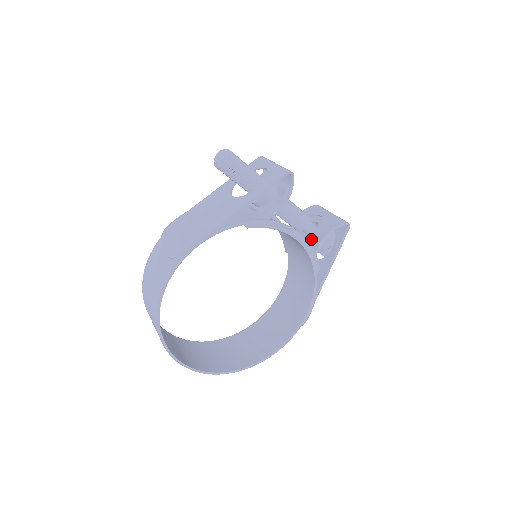
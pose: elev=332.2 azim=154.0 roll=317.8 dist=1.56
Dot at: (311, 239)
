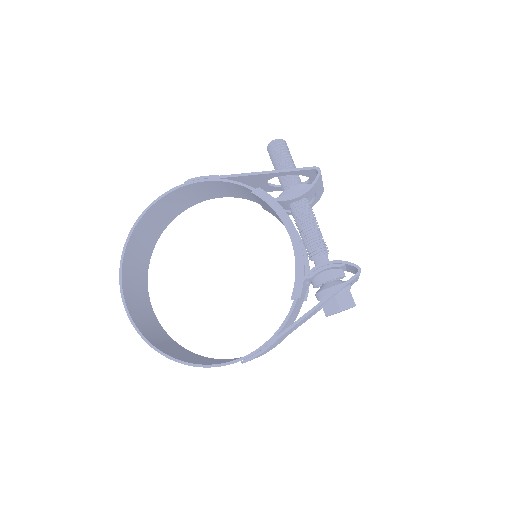
Dot at: occluded
